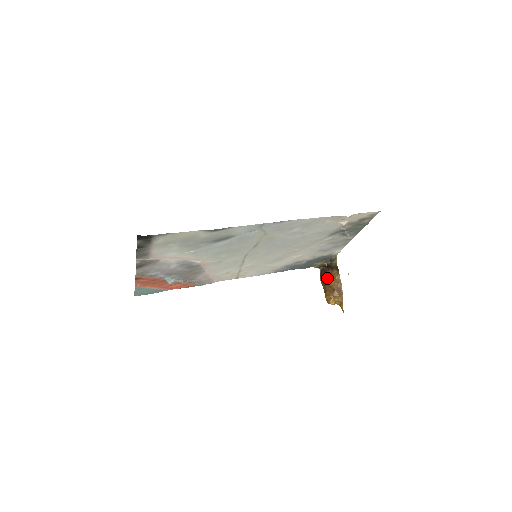
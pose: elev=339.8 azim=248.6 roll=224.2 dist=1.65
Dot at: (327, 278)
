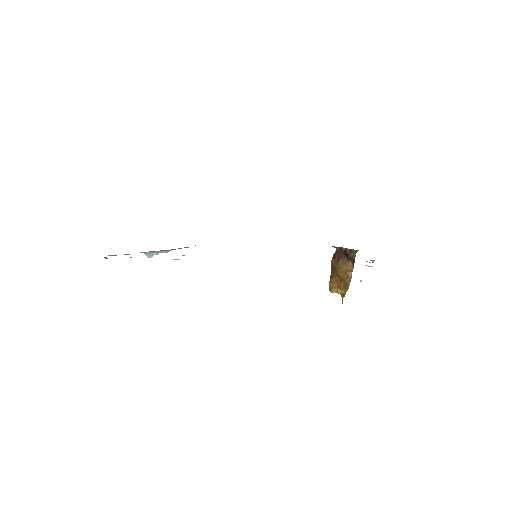
Dot at: (338, 266)
